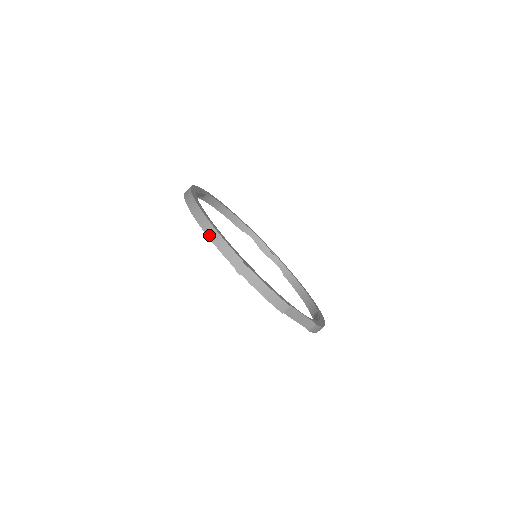
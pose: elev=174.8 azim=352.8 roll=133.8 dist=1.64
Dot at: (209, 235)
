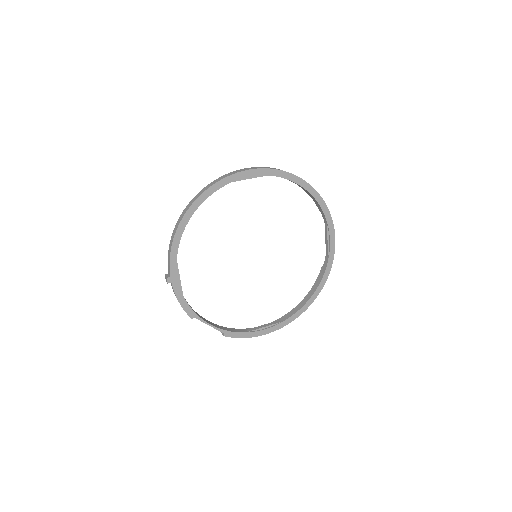
Dot at: (171, 240)
